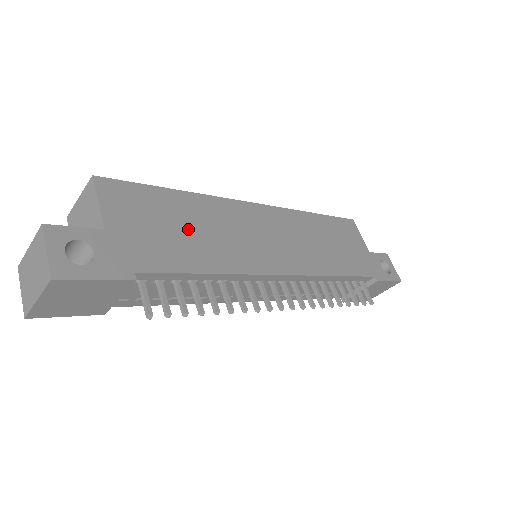
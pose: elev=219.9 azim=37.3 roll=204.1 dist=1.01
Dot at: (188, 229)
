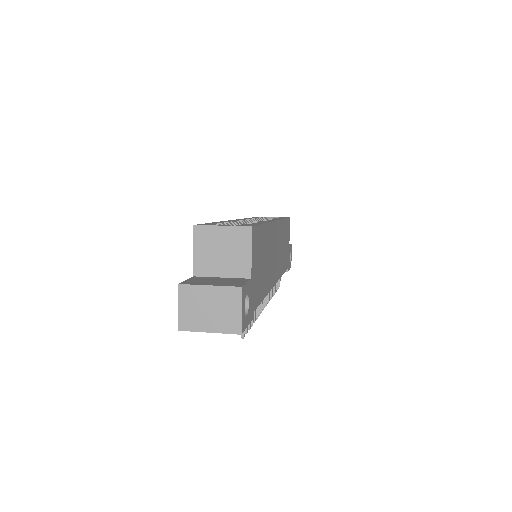
Dot at: (264, 261)
